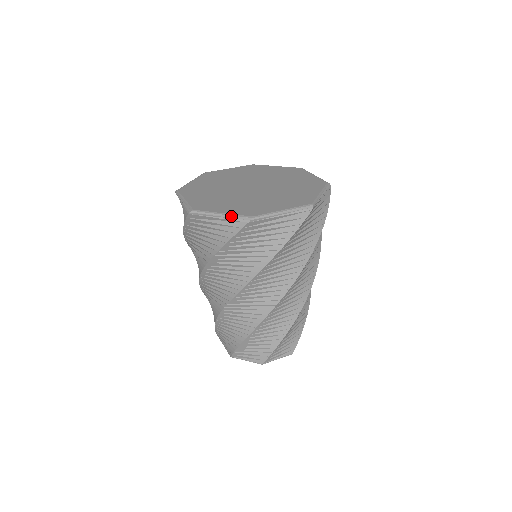
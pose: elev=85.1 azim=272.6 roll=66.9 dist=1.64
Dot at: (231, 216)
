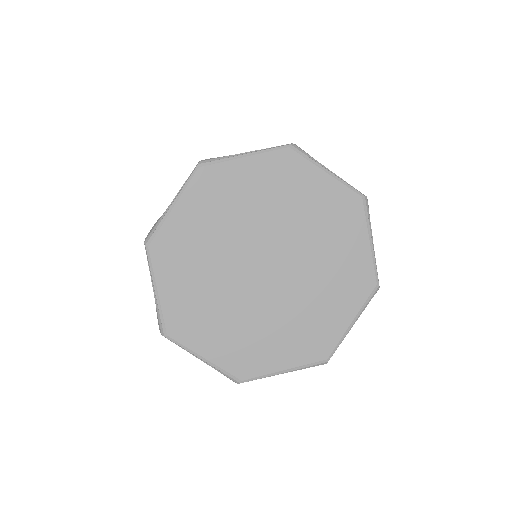
Dot at: (215, 368)
